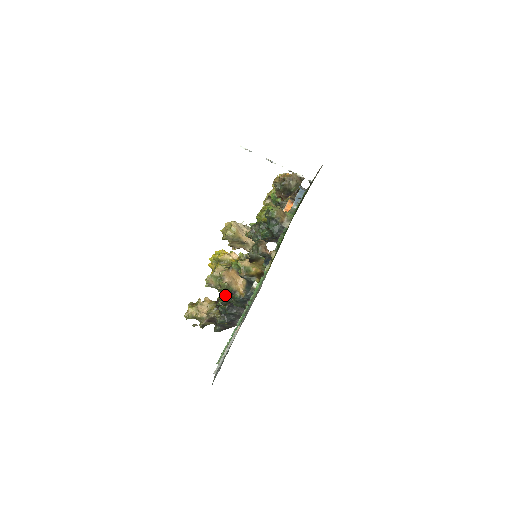
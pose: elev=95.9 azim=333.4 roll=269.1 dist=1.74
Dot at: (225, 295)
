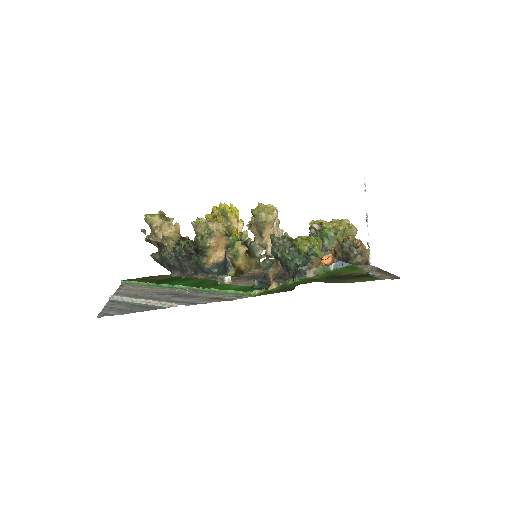
Dot at: occluded
